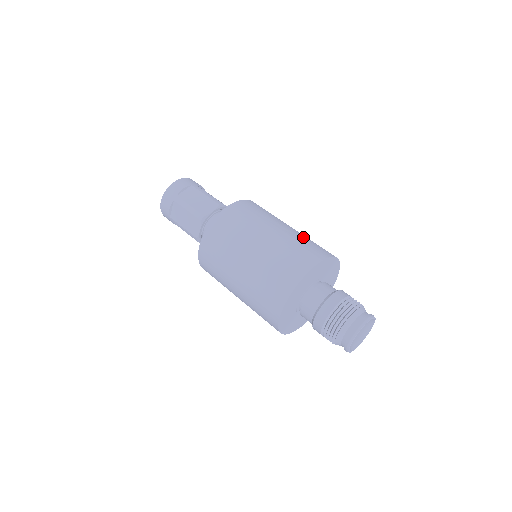
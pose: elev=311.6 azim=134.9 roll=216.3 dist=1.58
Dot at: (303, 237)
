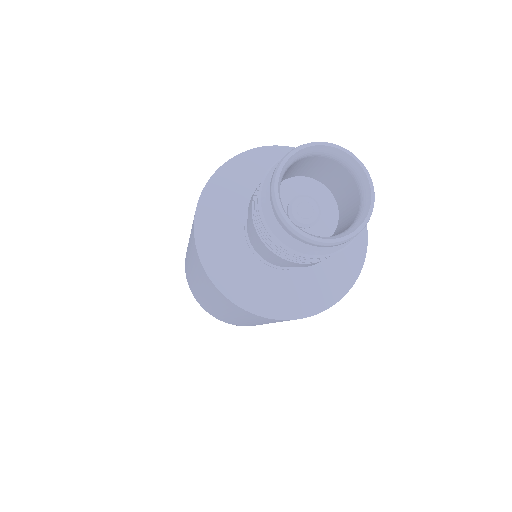
Dot at: occluded
